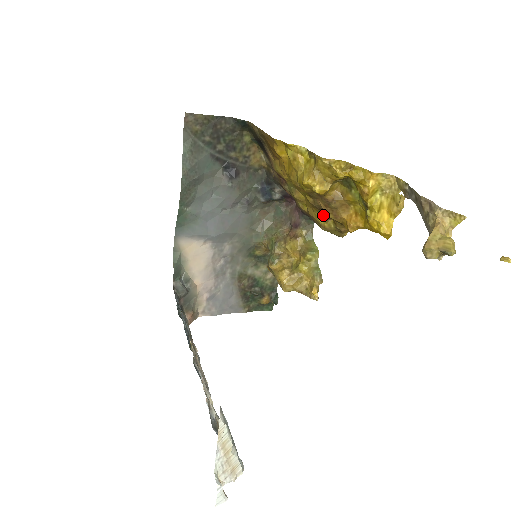
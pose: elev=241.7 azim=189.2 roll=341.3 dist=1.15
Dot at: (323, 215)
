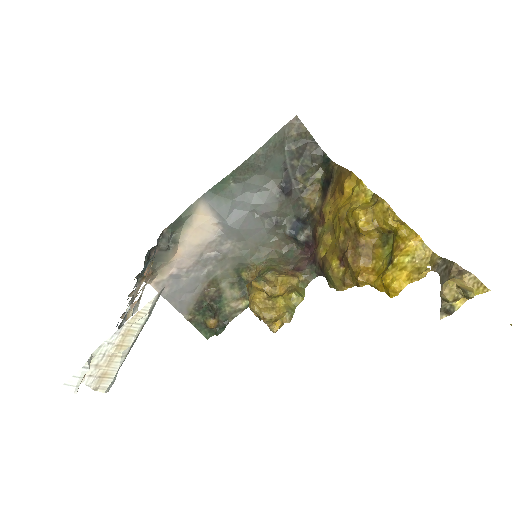
Dot at: (340, 260)
